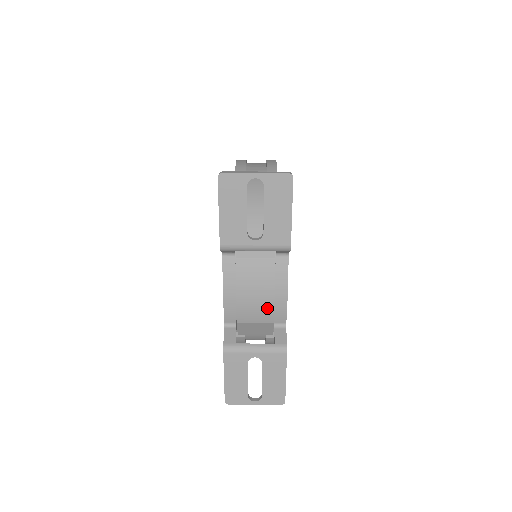
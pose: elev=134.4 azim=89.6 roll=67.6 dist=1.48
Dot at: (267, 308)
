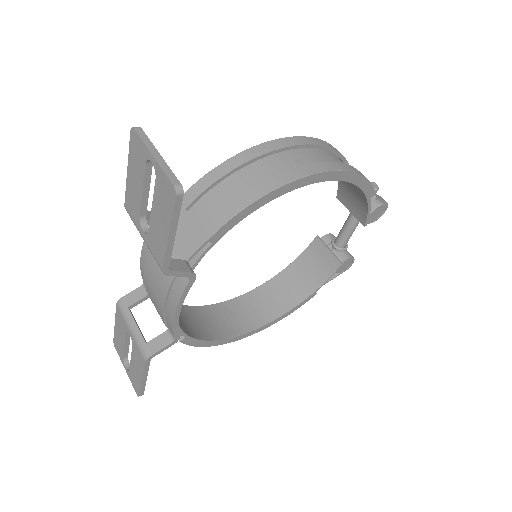
Dot at: (160, 307)
